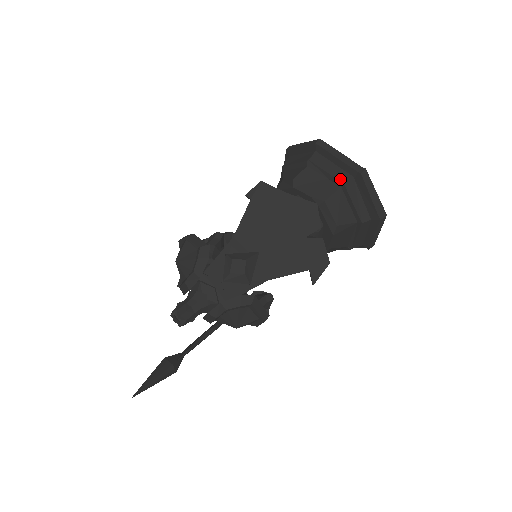
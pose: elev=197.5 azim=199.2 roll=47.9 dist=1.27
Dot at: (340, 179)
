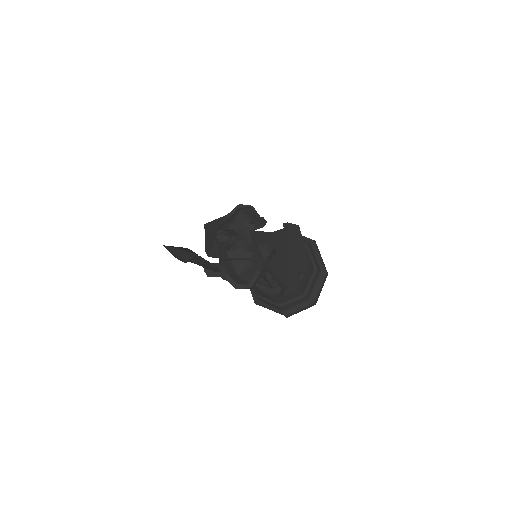
Dot at: (317, 265)
